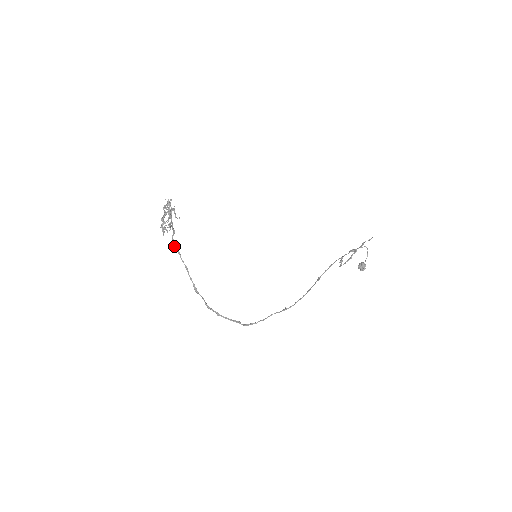
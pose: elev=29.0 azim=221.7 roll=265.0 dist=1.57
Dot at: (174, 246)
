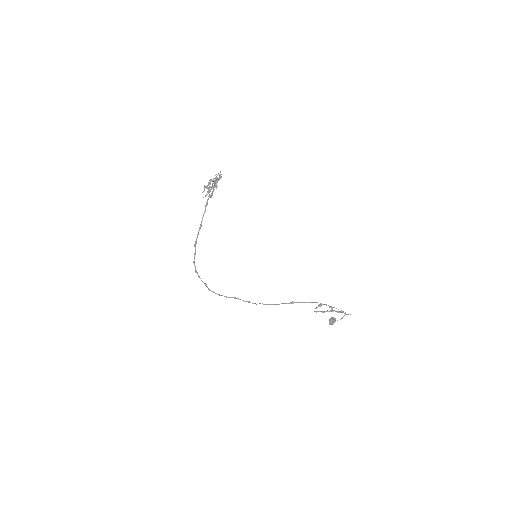
Dot at: (206, 203)
